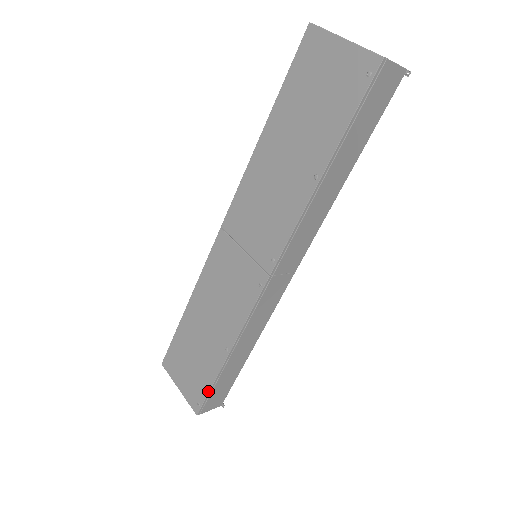
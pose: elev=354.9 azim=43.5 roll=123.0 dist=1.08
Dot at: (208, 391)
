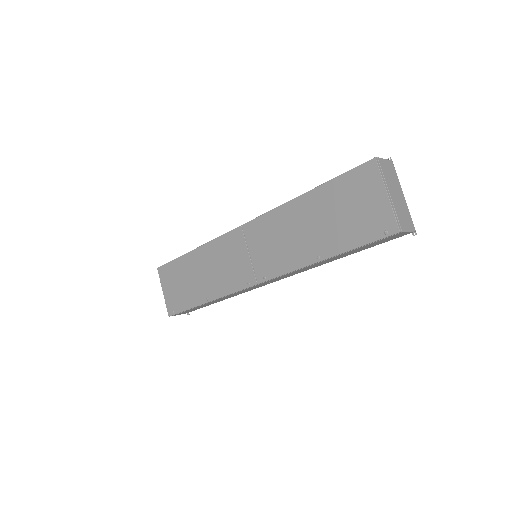
Dot at: (183, 310)
